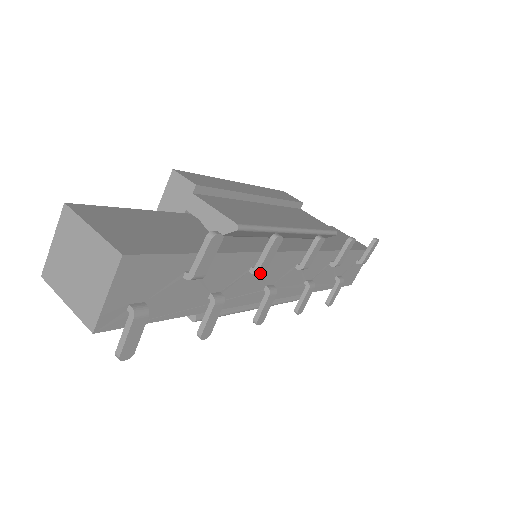
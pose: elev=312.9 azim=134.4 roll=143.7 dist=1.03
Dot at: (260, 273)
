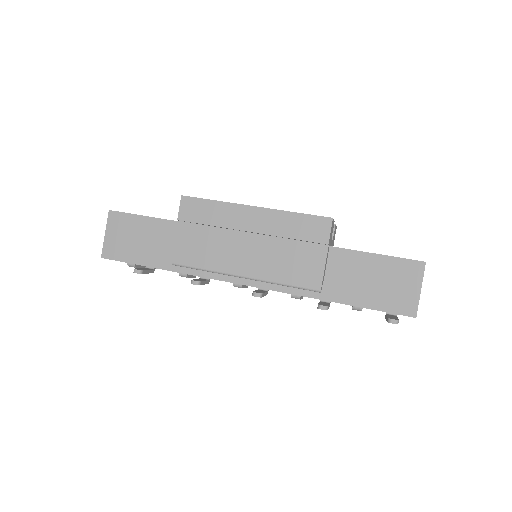
Dot at: occluded
